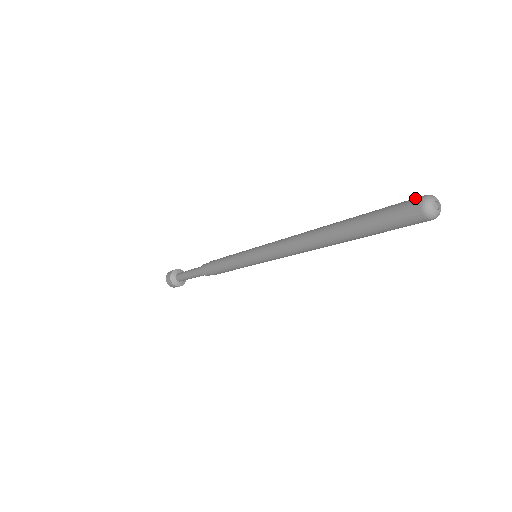
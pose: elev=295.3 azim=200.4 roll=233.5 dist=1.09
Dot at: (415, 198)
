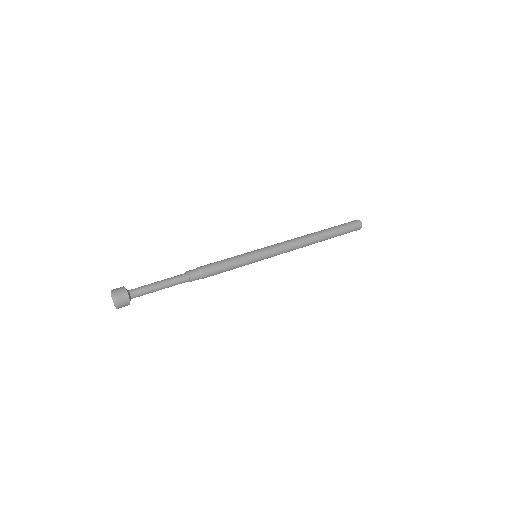
Dot at: (353, 221)
